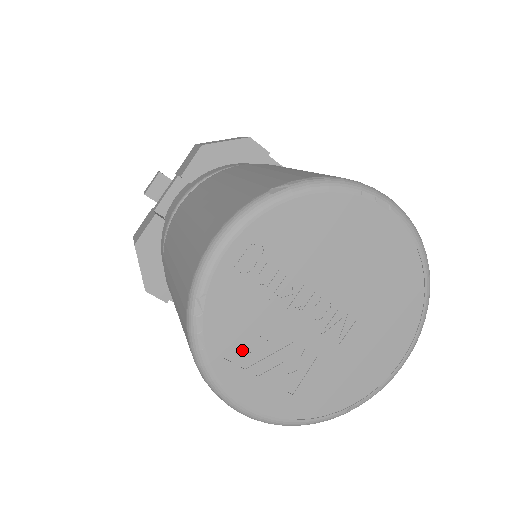
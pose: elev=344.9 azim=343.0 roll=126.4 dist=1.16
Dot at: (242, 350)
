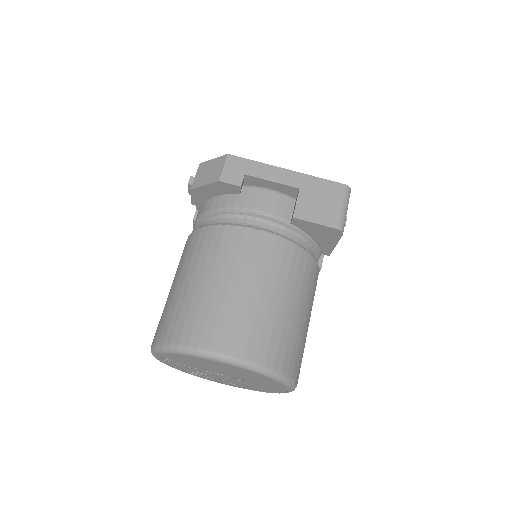
Dot at: (196, 373)
